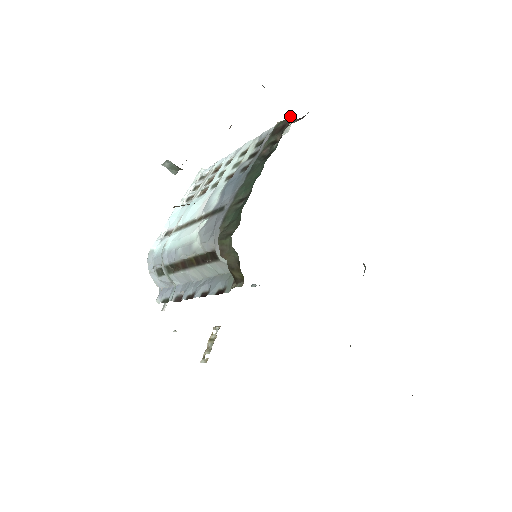
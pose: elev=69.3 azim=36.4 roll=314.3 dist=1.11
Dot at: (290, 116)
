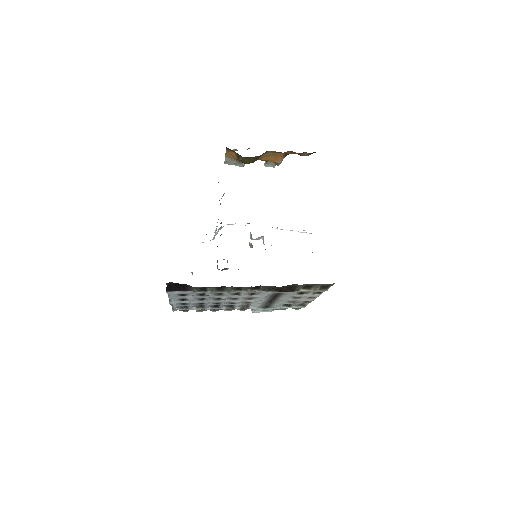
Dot at: occluded
